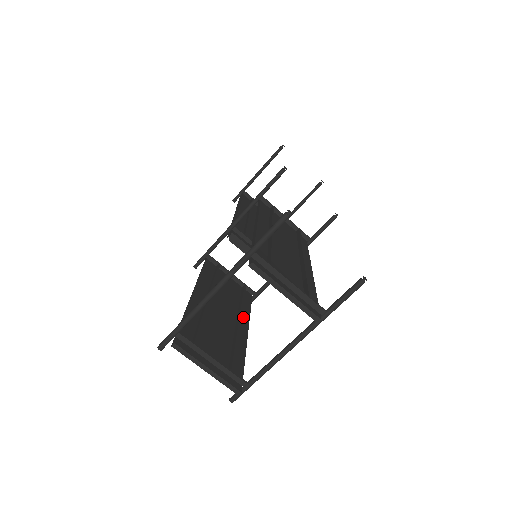
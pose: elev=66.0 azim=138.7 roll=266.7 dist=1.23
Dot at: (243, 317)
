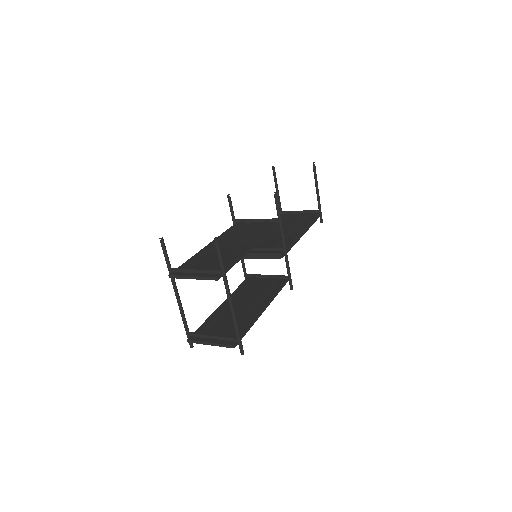
Dot at: (266, 299)
